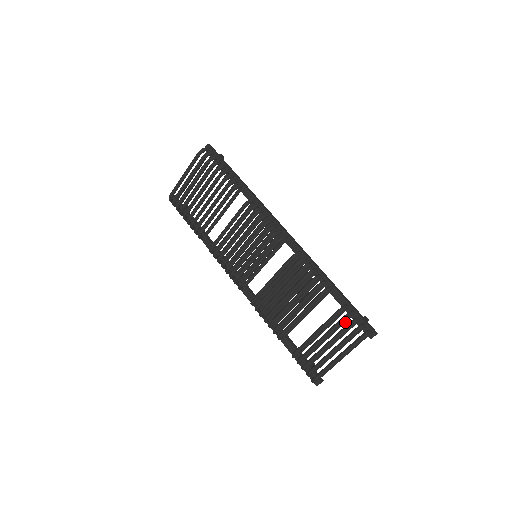
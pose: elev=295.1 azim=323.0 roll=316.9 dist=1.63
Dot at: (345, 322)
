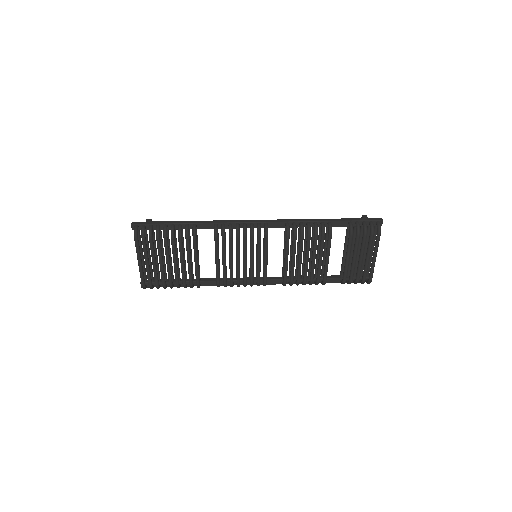
Dot at: occluded
